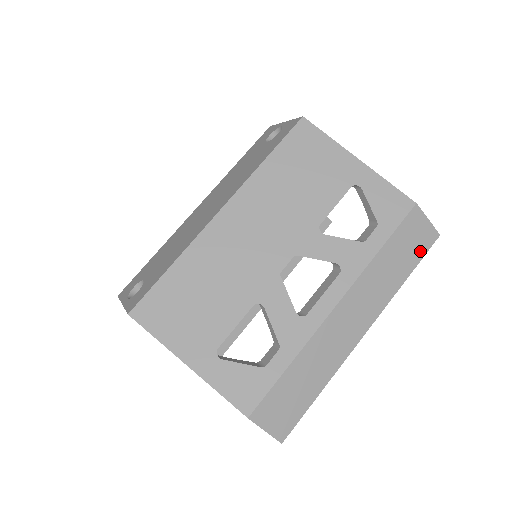
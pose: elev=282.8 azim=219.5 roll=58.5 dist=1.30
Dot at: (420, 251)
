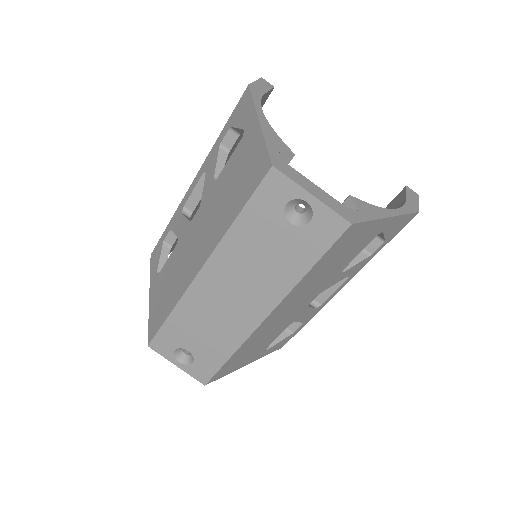
Dot at: occluded
